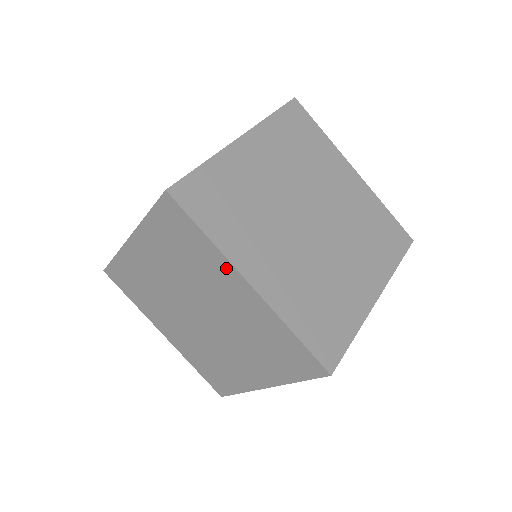
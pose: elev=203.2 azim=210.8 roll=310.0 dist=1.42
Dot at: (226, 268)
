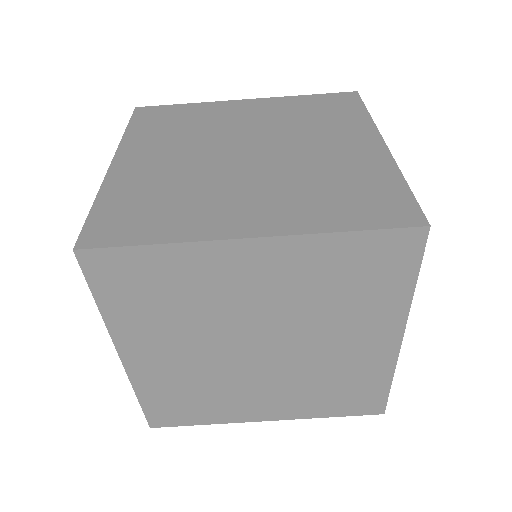
Dot at: (365, 130)
